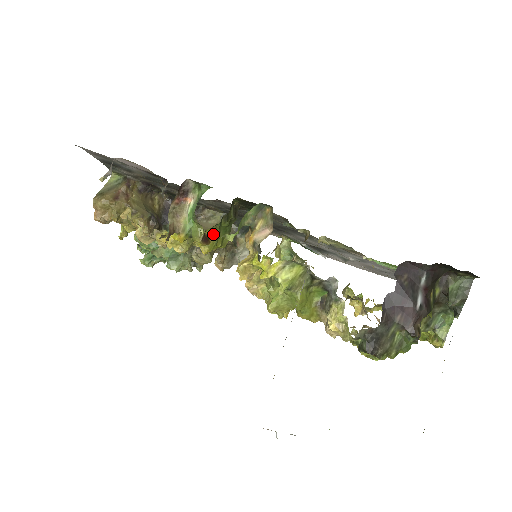
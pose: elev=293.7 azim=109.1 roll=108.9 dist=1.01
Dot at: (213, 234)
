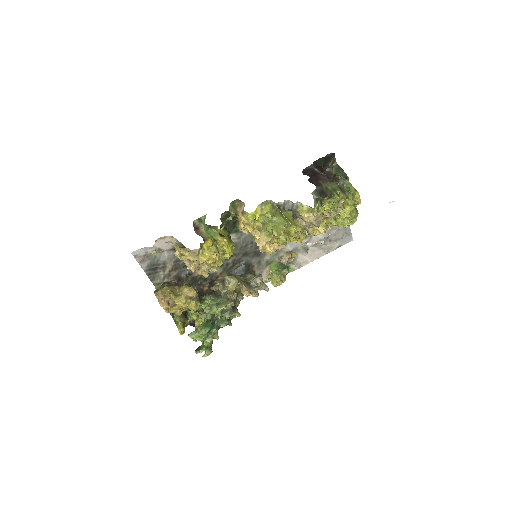
Dot at: (223, 234)
